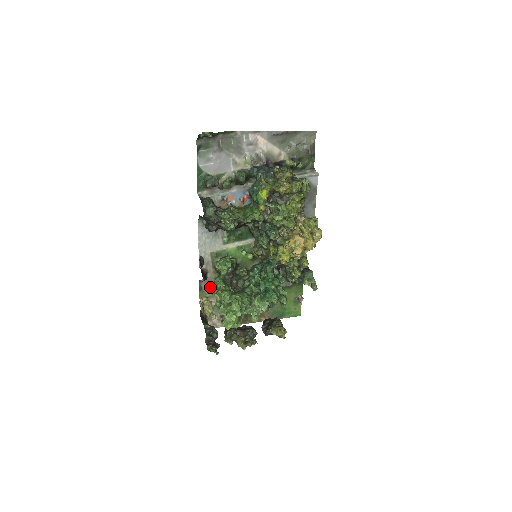
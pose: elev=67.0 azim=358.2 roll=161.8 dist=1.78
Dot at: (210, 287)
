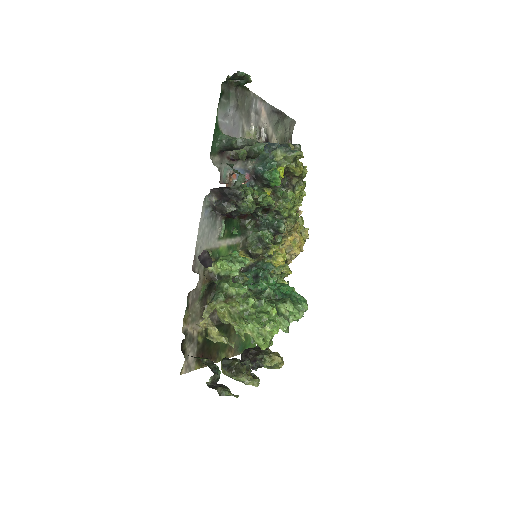
Dot at: (218, 296)
